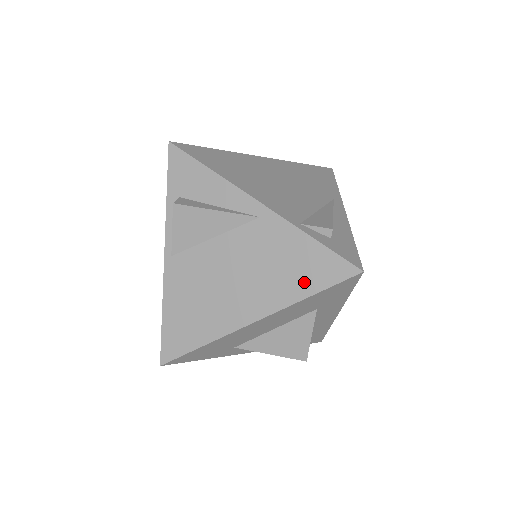
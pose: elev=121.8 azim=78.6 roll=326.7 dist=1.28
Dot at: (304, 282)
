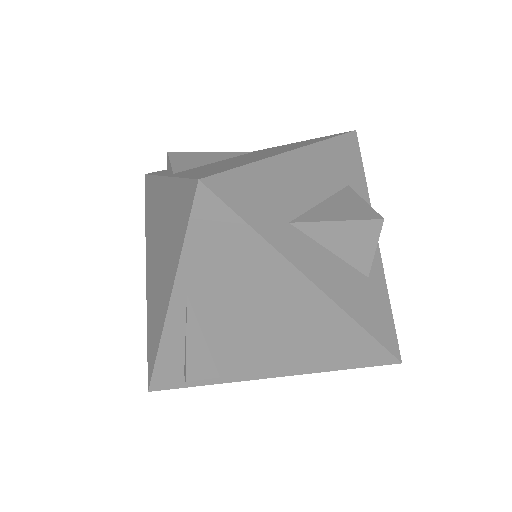
Dot at: occluded
